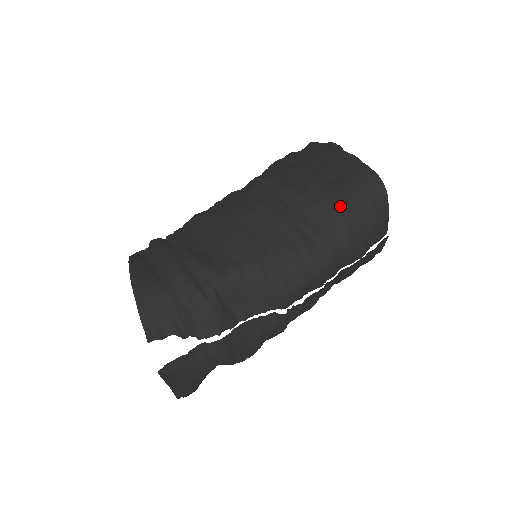
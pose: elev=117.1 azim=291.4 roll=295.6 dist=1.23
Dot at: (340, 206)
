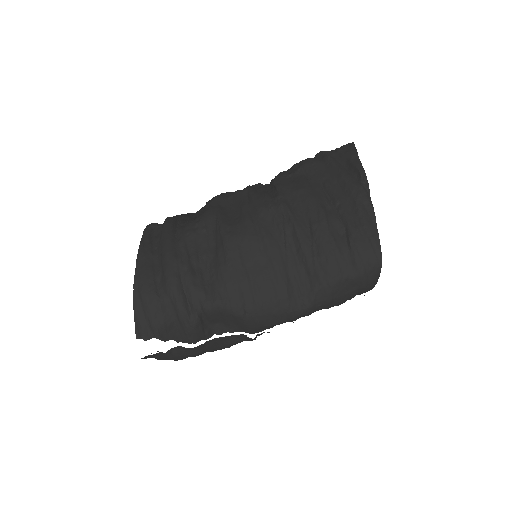
Dot at: (332, 270)
